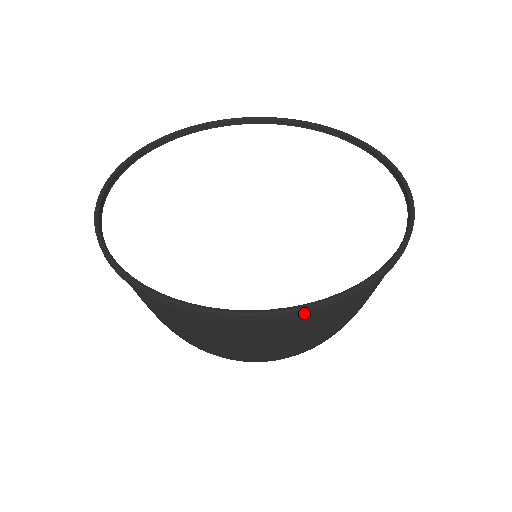
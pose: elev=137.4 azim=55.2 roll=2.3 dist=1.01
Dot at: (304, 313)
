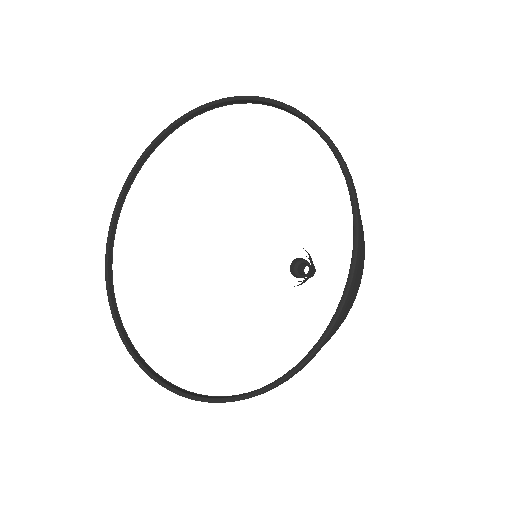
Dot at: occluded
